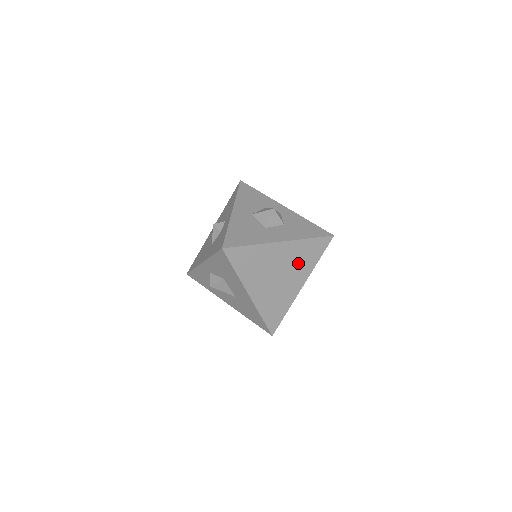
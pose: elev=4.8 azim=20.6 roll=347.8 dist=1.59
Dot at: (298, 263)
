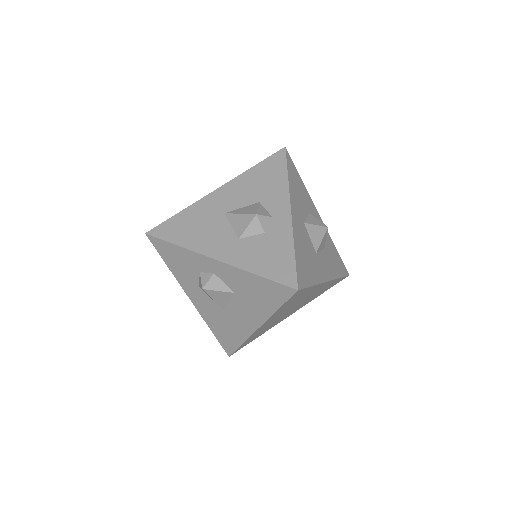
Dot at: (312, 297)
